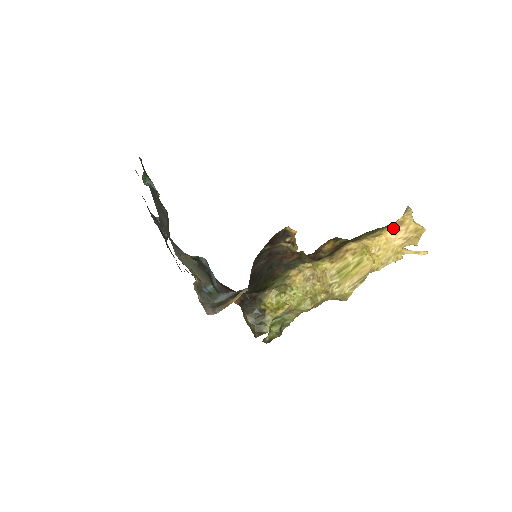
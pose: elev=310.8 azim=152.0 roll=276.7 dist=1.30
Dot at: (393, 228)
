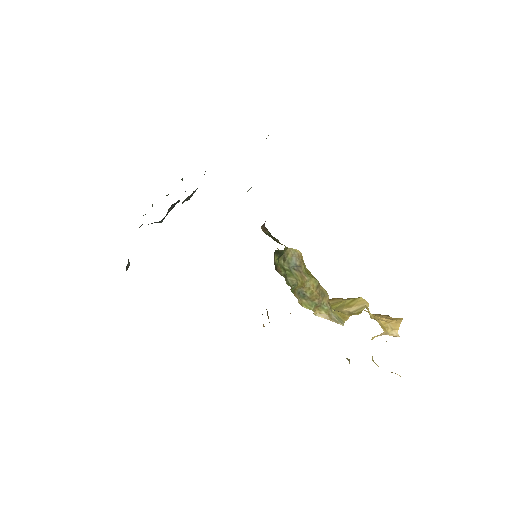
Dot at: (374, 314)
